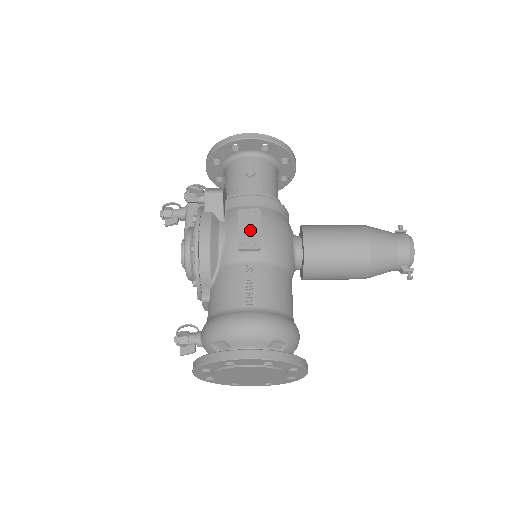
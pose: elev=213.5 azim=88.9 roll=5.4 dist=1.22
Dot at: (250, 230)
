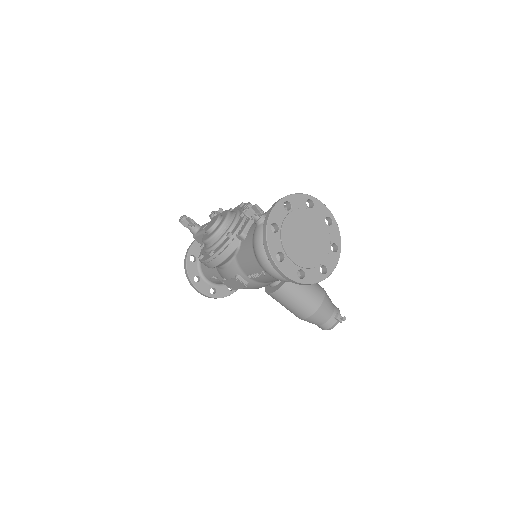
Dot at: occluded
